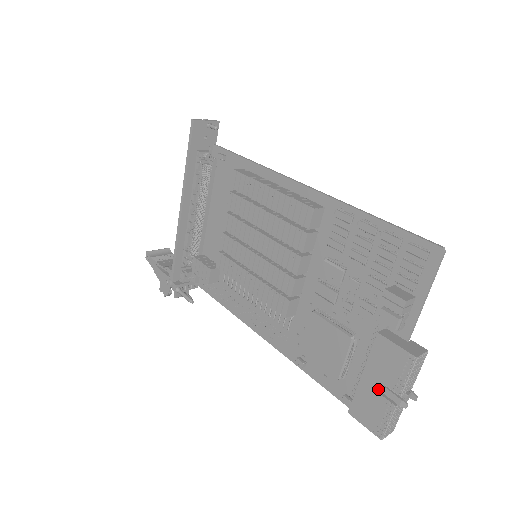
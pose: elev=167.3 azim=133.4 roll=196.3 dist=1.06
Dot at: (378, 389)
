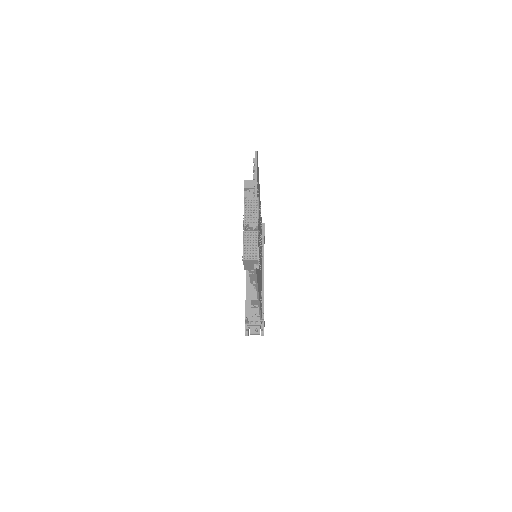
Dot at: occluded
